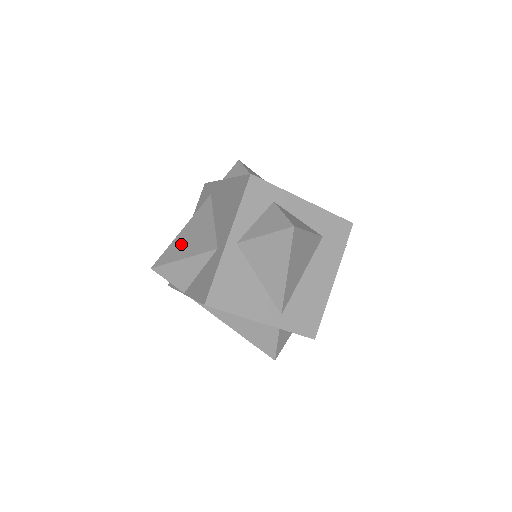
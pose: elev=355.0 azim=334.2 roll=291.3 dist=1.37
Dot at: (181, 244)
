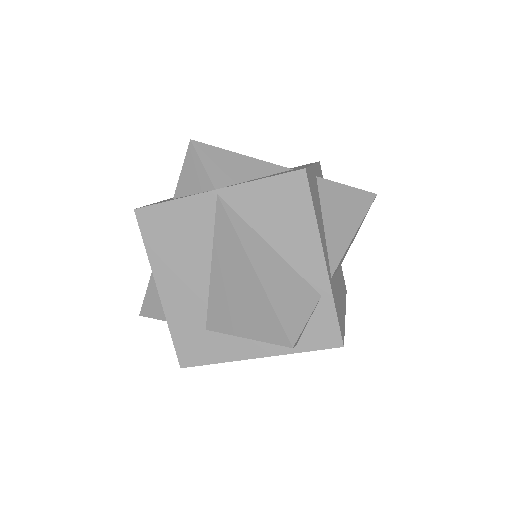
Dot at: occluded
